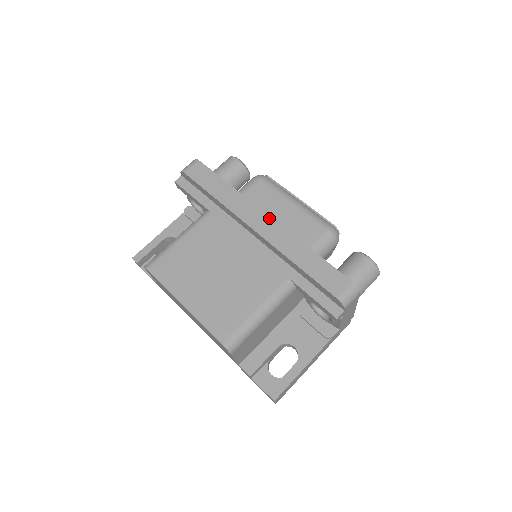
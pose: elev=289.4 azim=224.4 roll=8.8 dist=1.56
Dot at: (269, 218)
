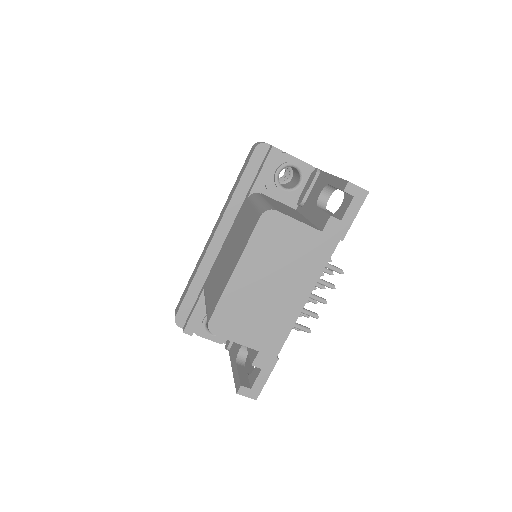
Dot at: (213, 230)
